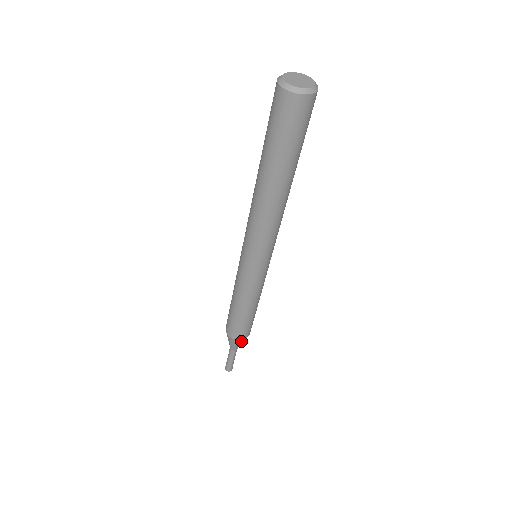
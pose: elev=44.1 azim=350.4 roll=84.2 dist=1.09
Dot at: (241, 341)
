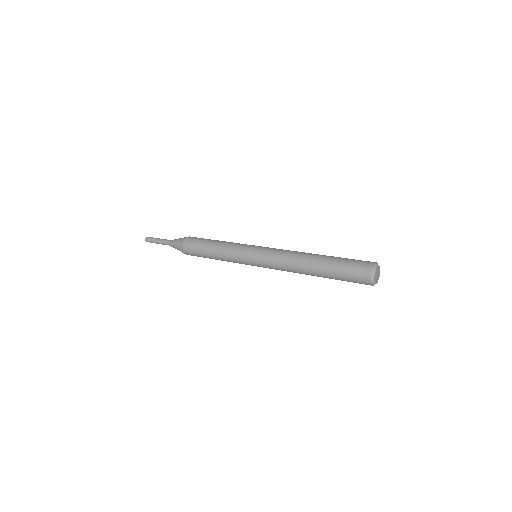
Dot at: (183, 252)
